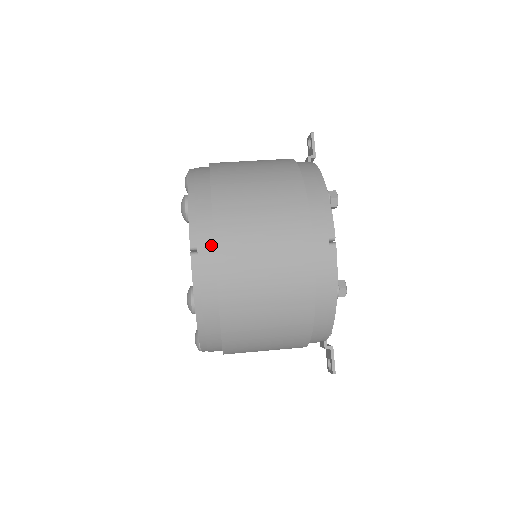
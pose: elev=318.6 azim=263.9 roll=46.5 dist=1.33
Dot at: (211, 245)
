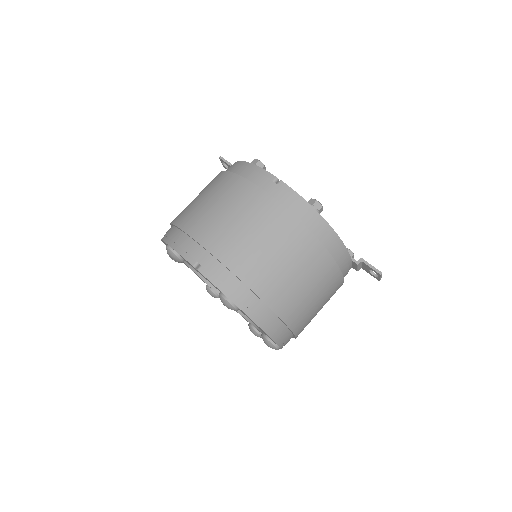
Dot at: (205, 253)
